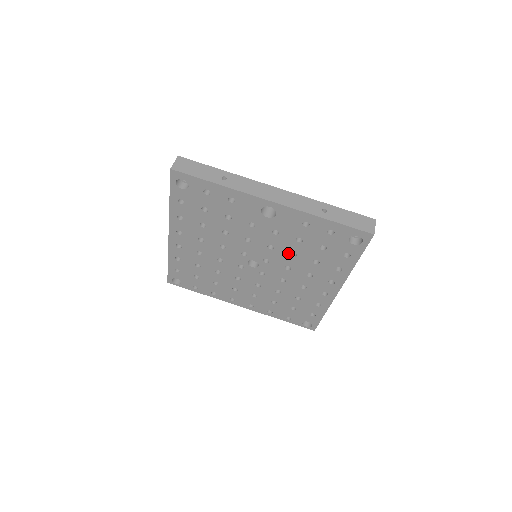
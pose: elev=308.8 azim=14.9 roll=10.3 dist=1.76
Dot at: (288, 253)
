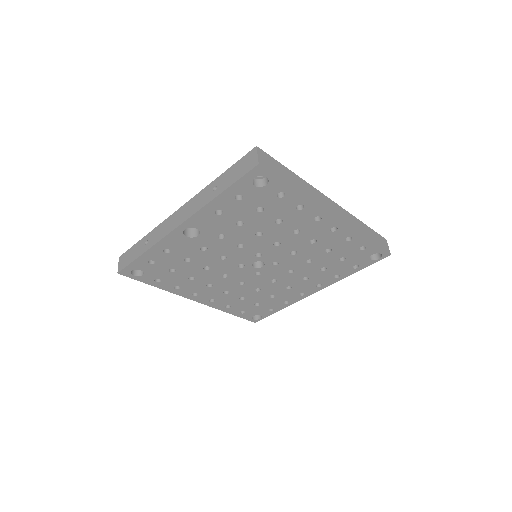
Dot at: (255, 237)
